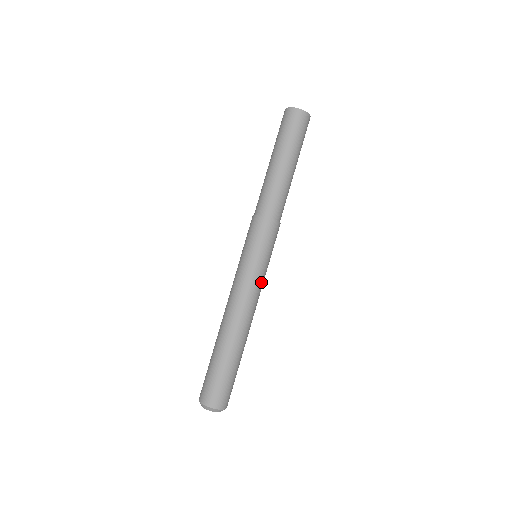
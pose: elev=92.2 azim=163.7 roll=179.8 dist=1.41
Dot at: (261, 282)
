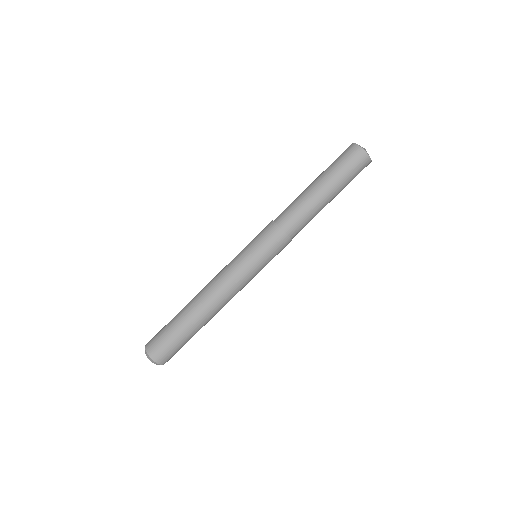
Dot at: (240, 274)
